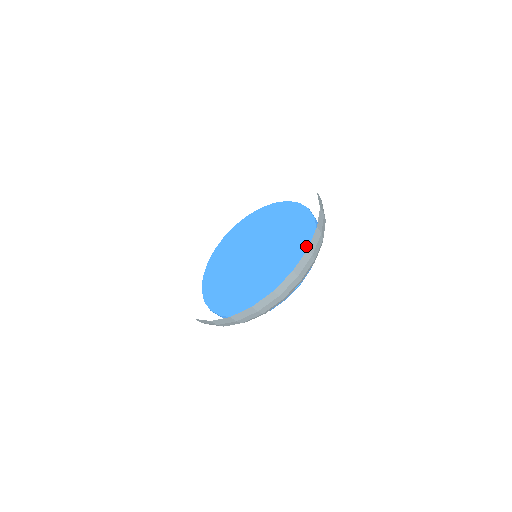
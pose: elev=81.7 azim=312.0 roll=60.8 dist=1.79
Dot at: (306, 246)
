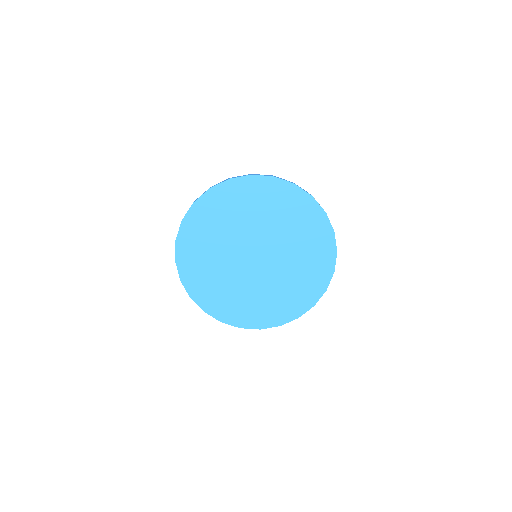
Dot at: (294, 310)
